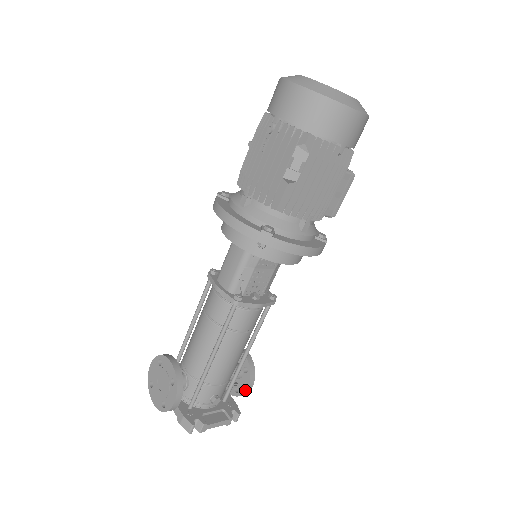
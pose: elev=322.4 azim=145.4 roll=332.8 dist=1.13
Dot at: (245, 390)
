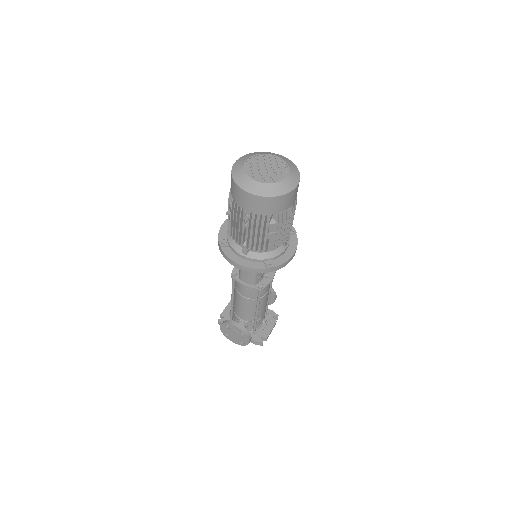
Dot at: (273, 302)
